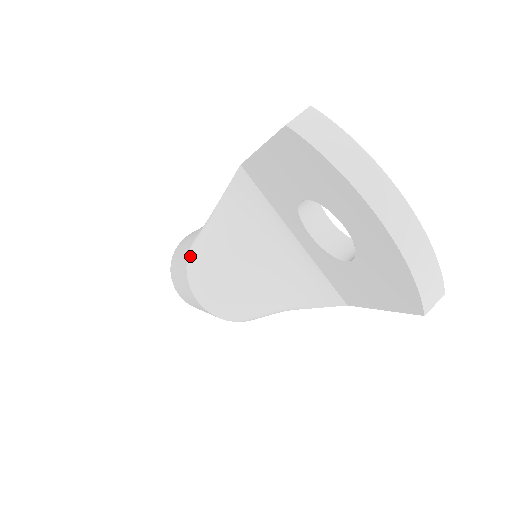
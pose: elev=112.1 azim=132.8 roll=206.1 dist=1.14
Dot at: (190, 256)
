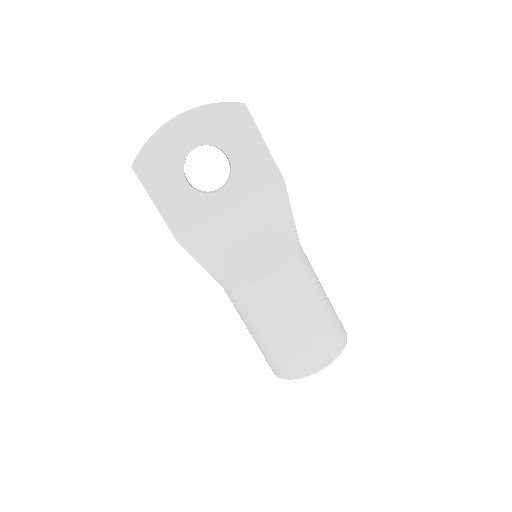
Dot at: (232, 286)
